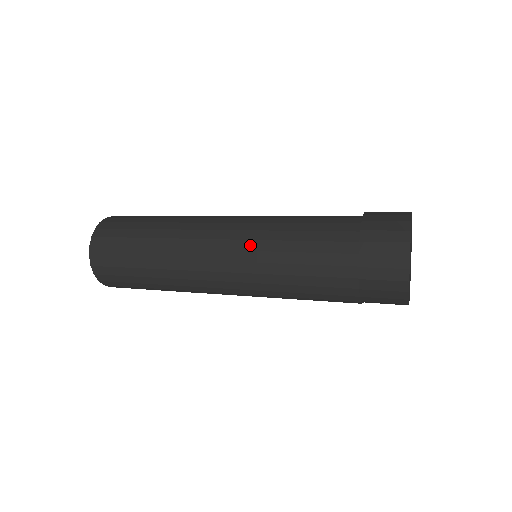
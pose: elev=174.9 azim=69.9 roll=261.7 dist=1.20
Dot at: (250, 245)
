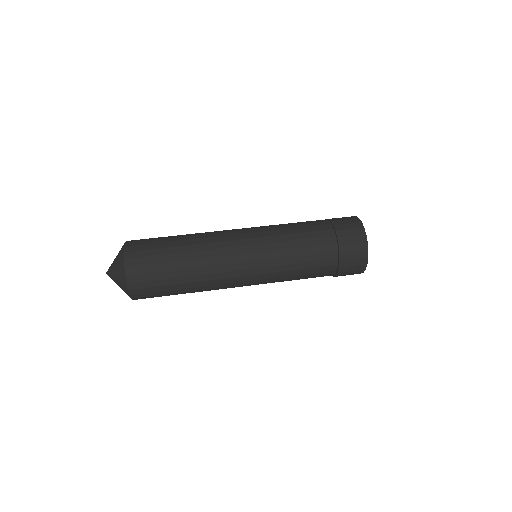
Dot at: (266, 283)
